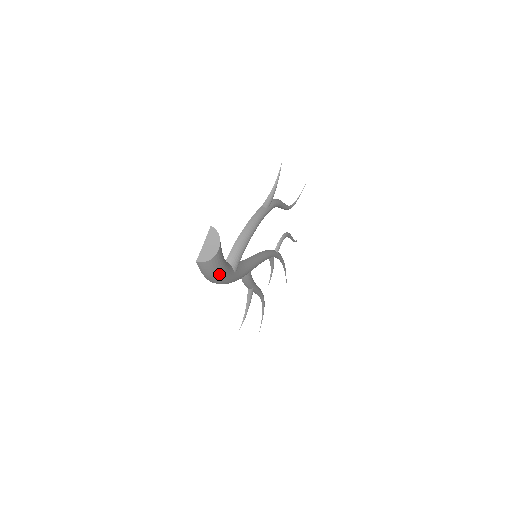
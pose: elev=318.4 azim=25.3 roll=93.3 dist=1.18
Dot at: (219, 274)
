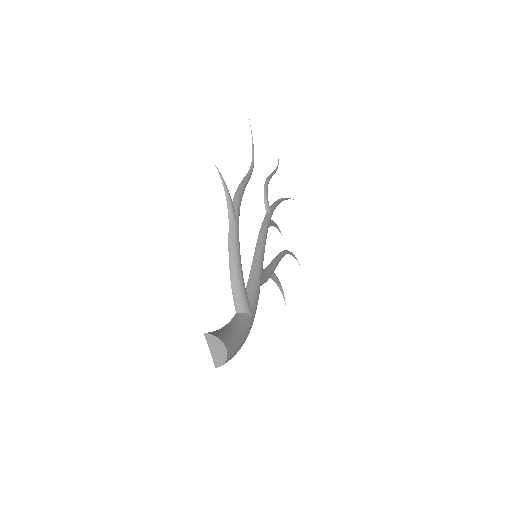
Dot at: (241, 346)
